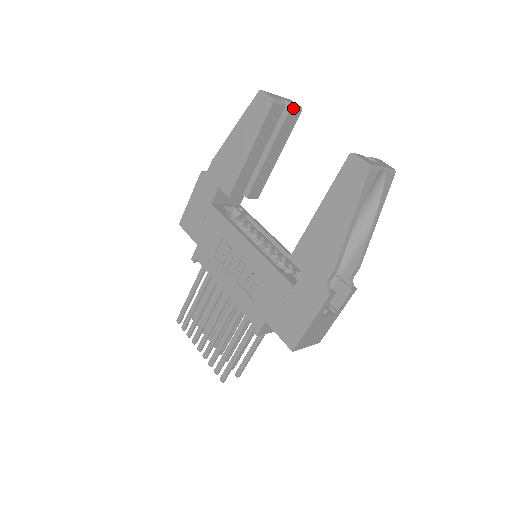
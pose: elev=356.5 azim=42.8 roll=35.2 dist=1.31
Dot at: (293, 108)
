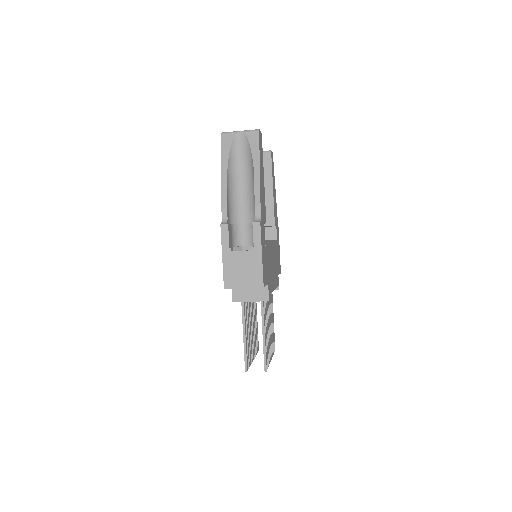
Dot at: occluded
